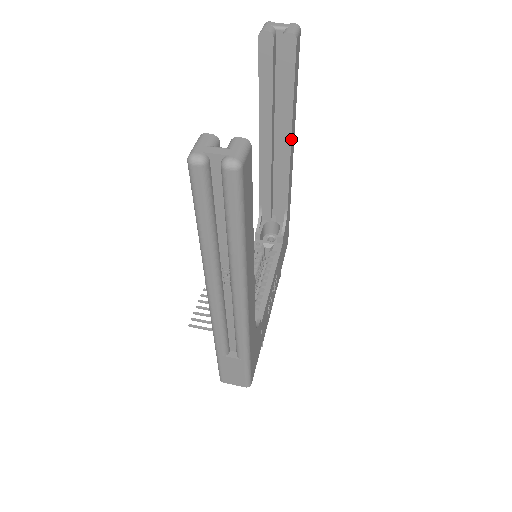
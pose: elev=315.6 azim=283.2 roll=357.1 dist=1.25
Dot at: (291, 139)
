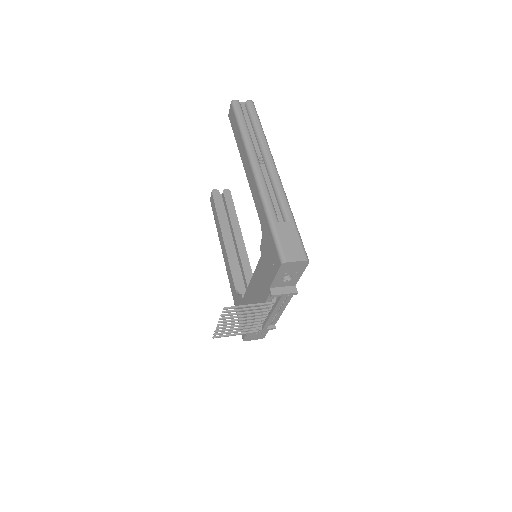
Dot at: (242, 237)
